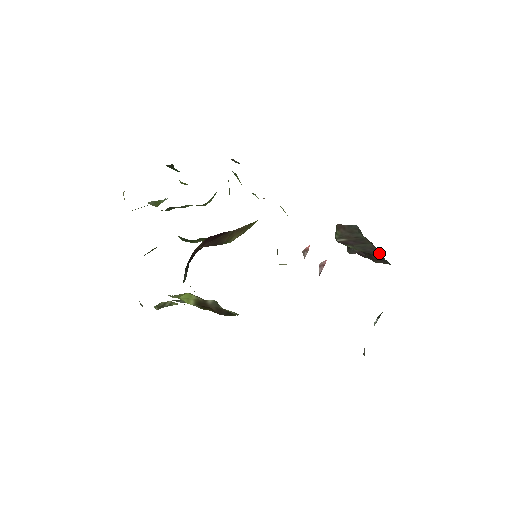
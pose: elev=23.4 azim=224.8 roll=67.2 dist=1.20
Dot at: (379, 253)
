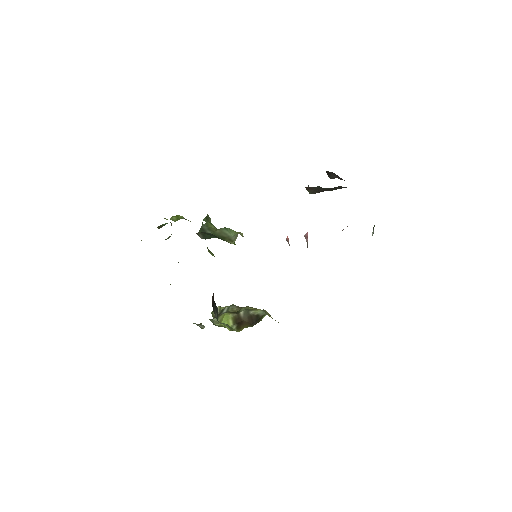
Dot at: occluded
